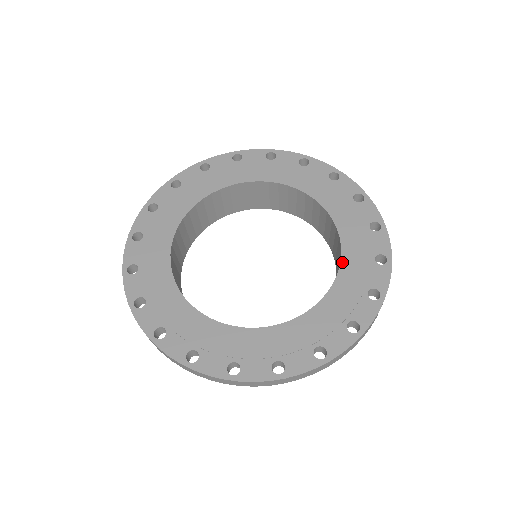
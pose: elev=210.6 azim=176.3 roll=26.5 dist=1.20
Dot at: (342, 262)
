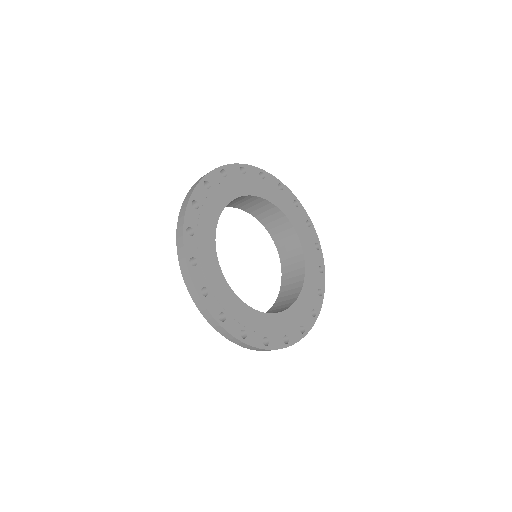
Dot at: (289, 309)
